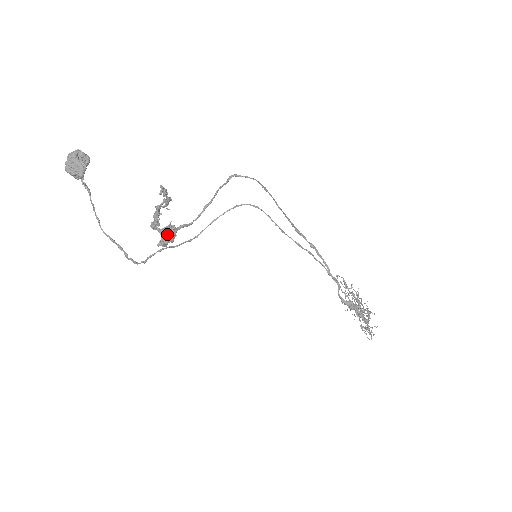
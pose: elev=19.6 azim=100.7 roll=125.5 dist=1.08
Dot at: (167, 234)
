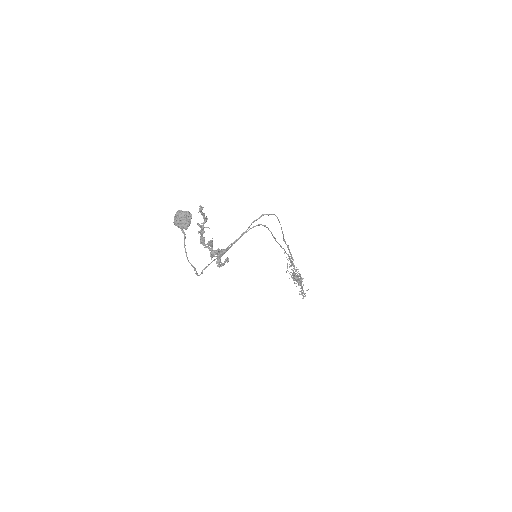
Dot at: (227, 261)
